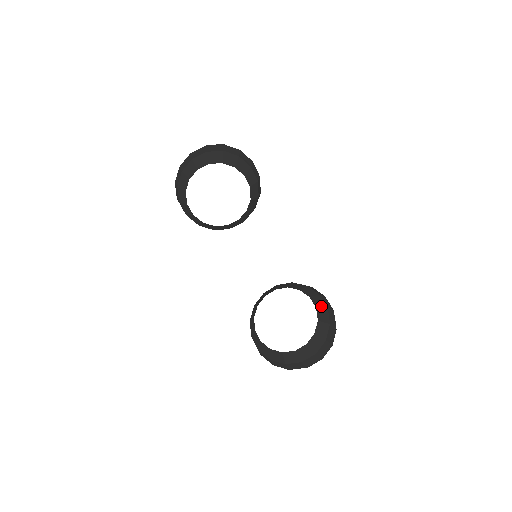
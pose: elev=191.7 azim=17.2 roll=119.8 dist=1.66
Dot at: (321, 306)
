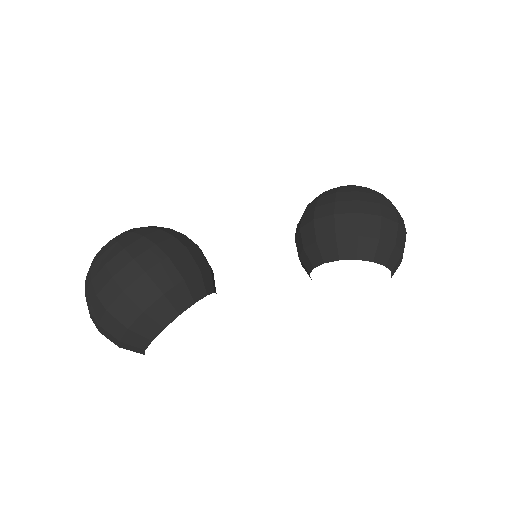
Dot at: (373, 250)
